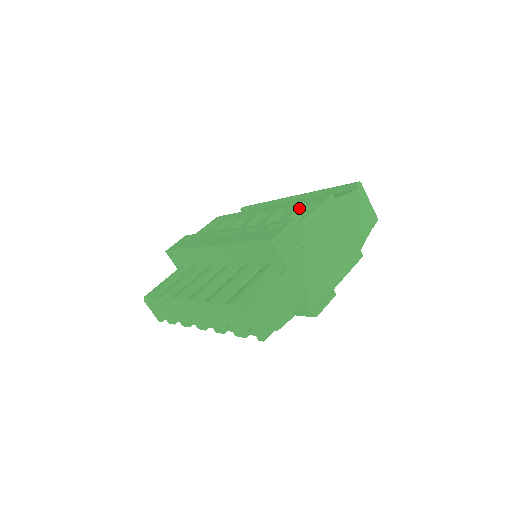
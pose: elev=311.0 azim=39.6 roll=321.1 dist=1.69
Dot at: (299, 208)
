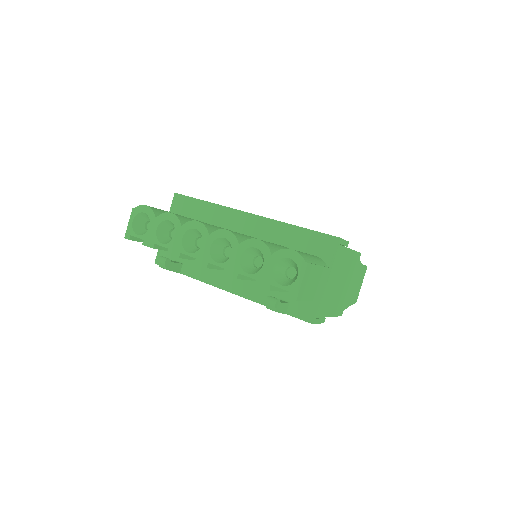
Dot at: occluded
